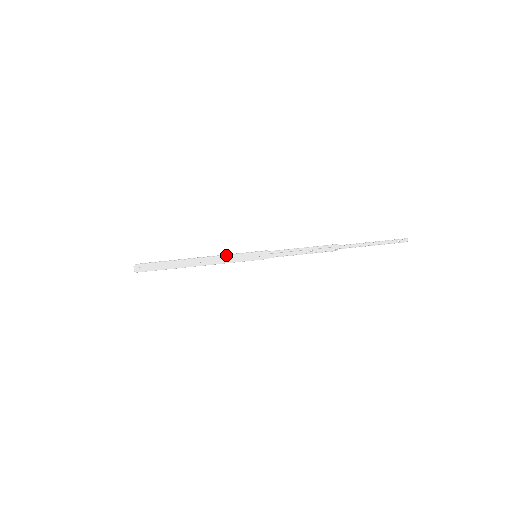
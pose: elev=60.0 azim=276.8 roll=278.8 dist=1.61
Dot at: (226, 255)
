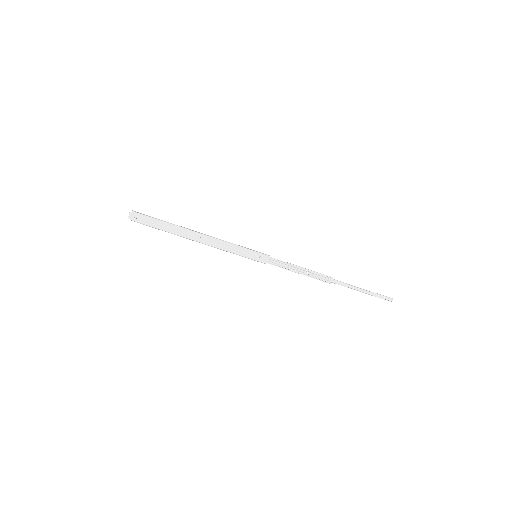
Dot at: (229, 242)
